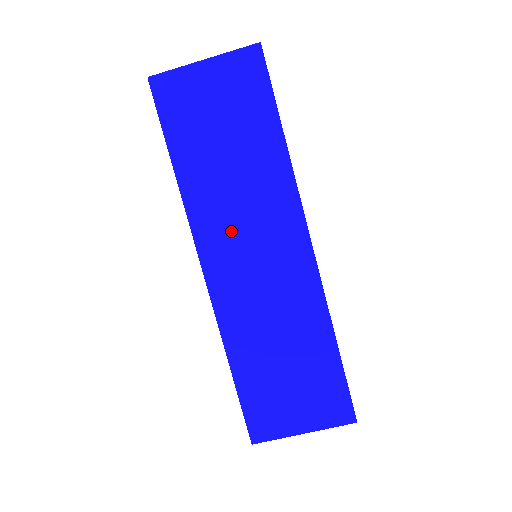
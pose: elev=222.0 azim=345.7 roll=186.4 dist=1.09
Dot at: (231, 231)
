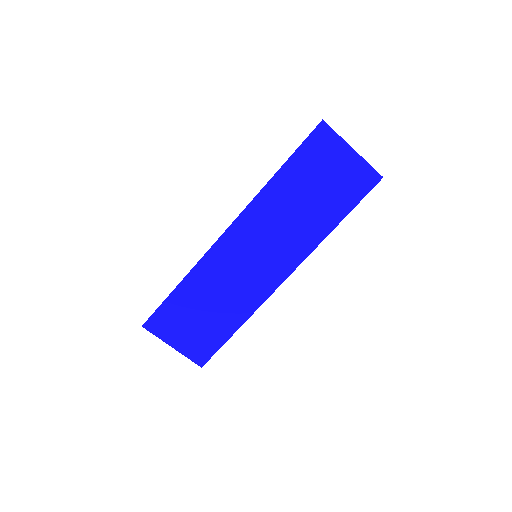
Dot at: (261, 233)
